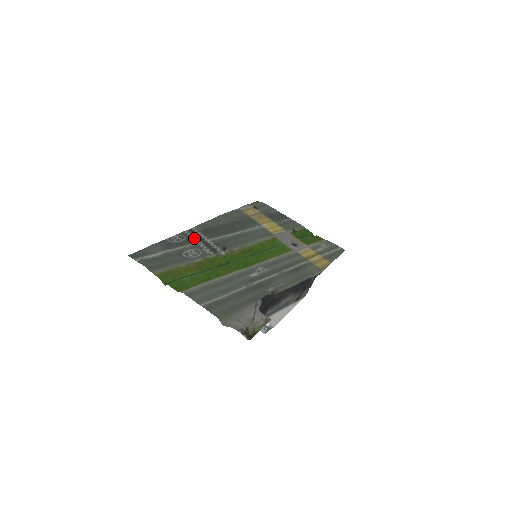
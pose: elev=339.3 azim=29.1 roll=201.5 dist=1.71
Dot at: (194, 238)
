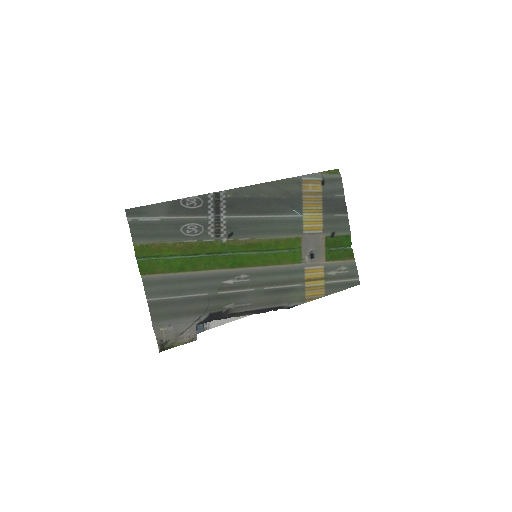
Dot at: (211, 208)
